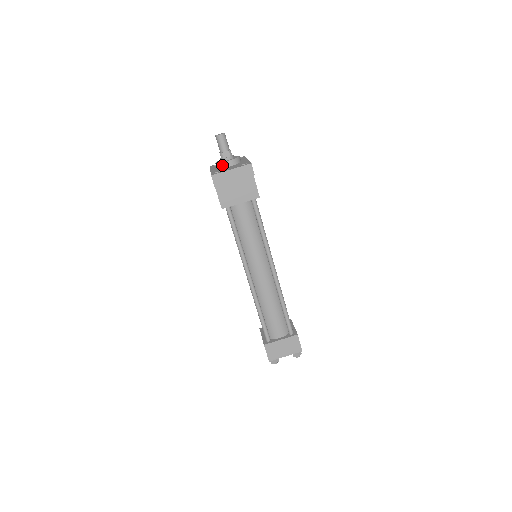
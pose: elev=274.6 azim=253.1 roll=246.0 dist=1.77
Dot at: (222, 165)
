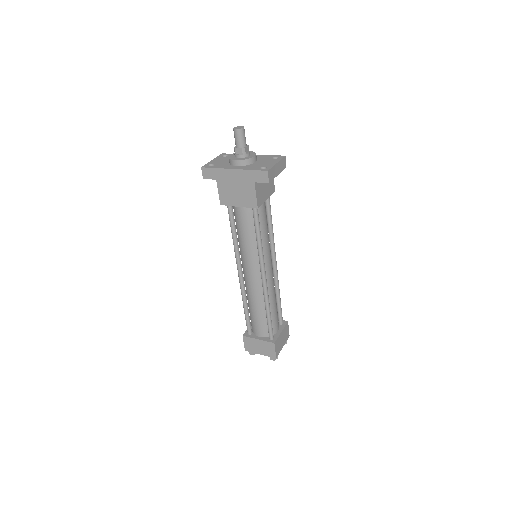
Dot at: (250, 161)
